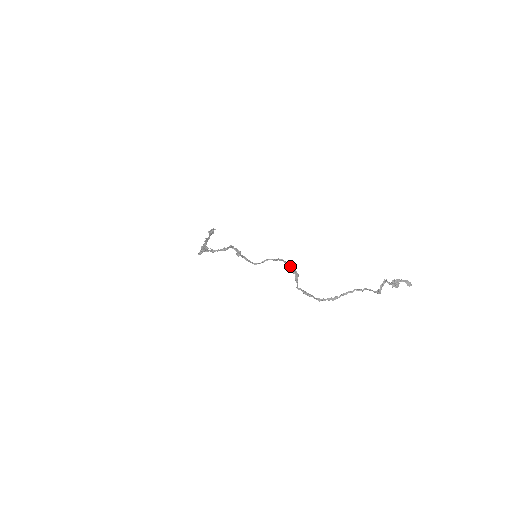
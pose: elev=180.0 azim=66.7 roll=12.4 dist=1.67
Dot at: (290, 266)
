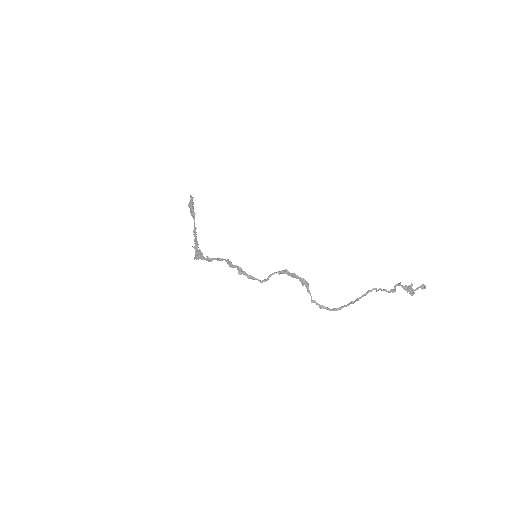
Dot at: (297, 277)
